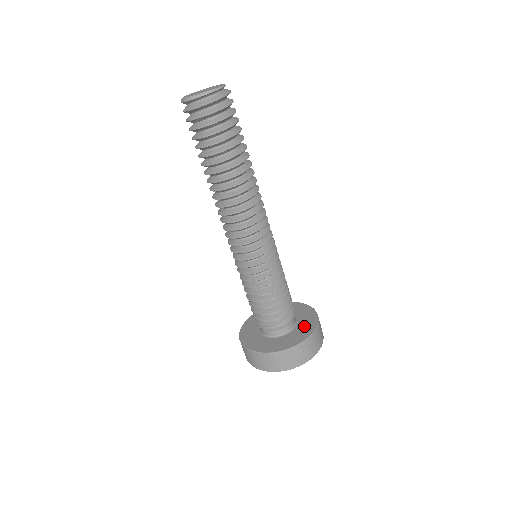
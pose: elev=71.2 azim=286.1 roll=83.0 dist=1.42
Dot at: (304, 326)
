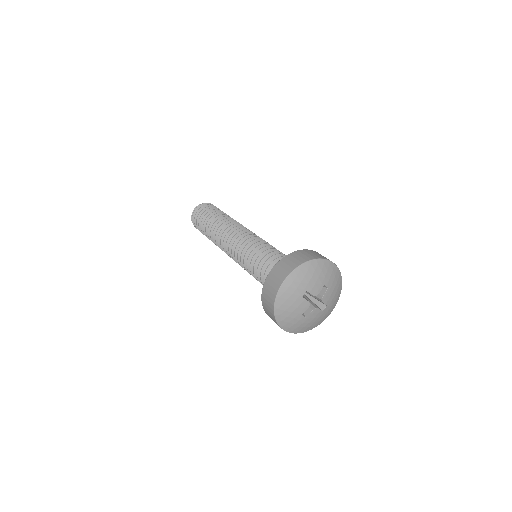
Dot at: occluded
